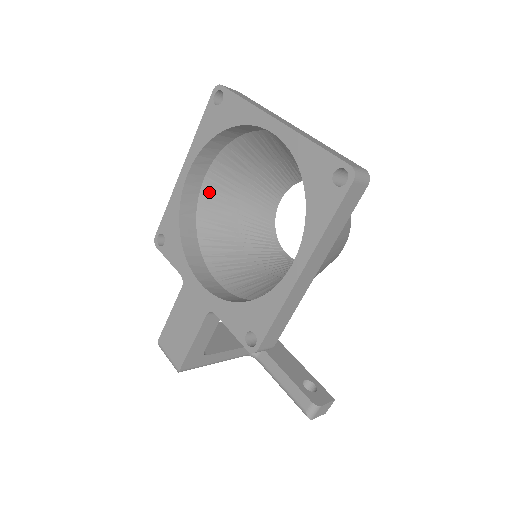
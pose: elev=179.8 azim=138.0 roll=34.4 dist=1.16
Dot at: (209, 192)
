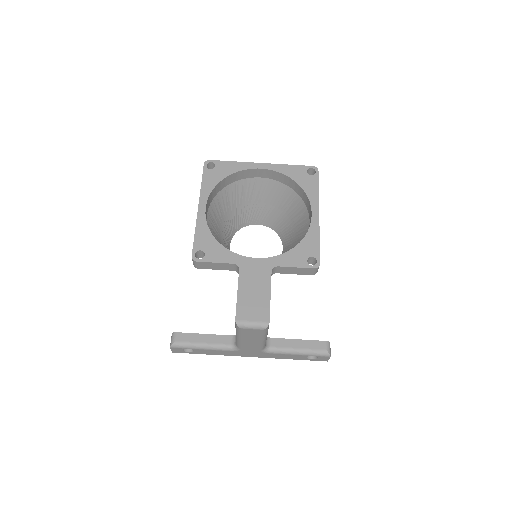
Dot at: (209, 227)
